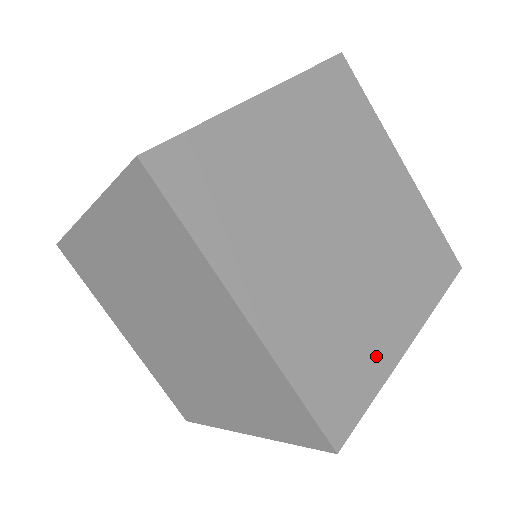
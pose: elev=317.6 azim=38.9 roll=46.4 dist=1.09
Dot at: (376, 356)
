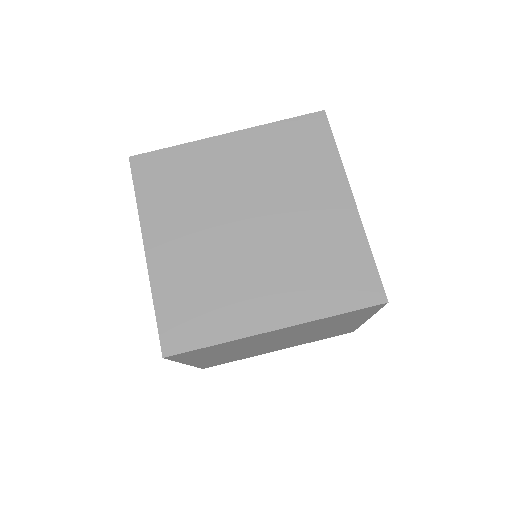
Dot at: occluded
